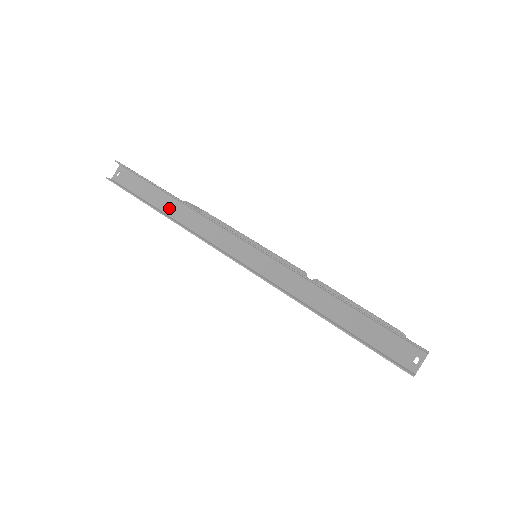
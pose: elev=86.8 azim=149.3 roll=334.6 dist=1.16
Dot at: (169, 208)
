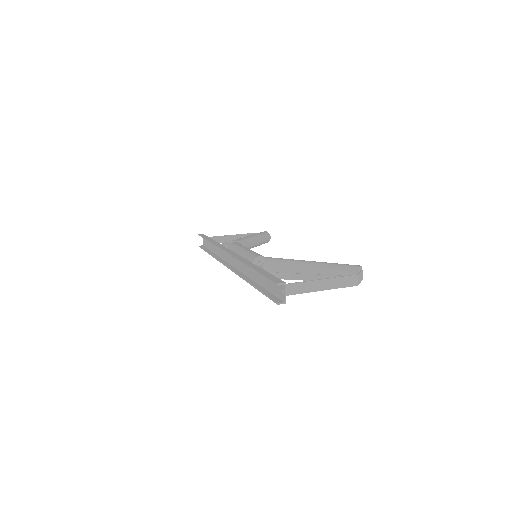
Dot at: (215, 249)
